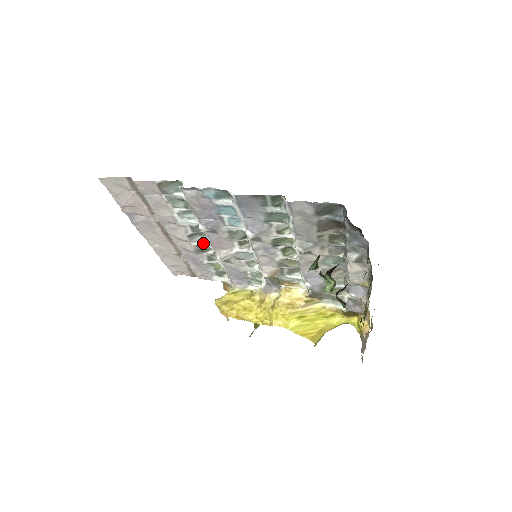
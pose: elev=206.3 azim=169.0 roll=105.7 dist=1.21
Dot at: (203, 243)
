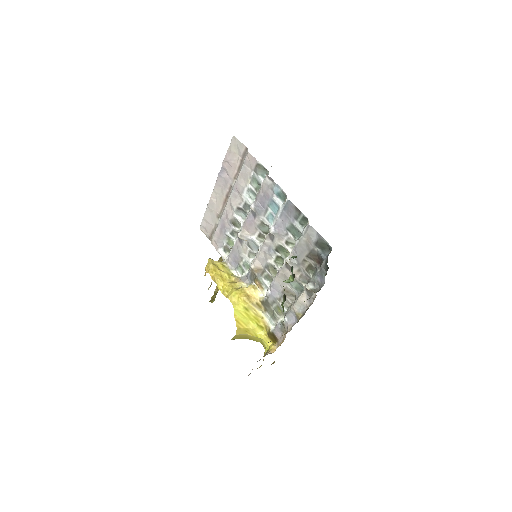
Dot at: (240, 219)
